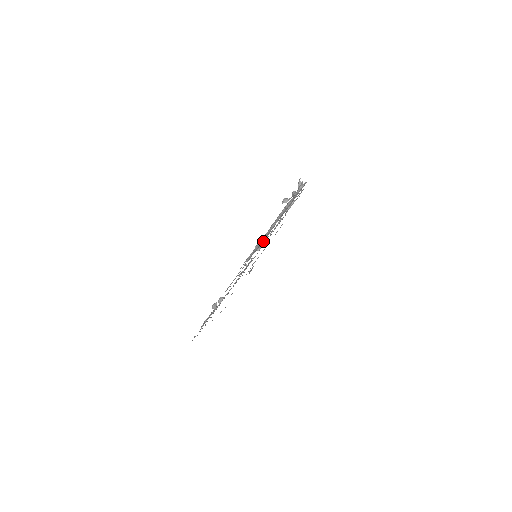
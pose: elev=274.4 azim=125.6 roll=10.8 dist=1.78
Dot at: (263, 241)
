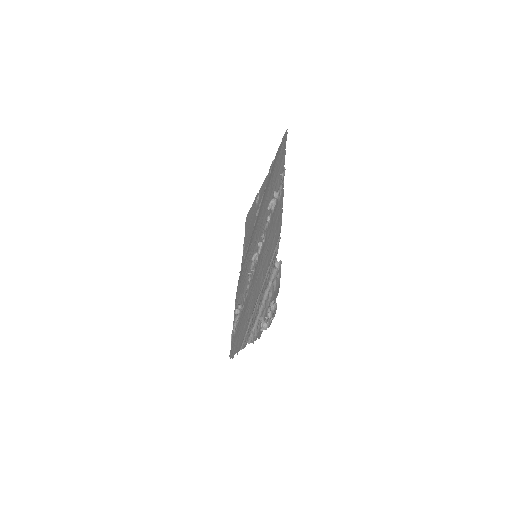
Dot at: (257, 252)
